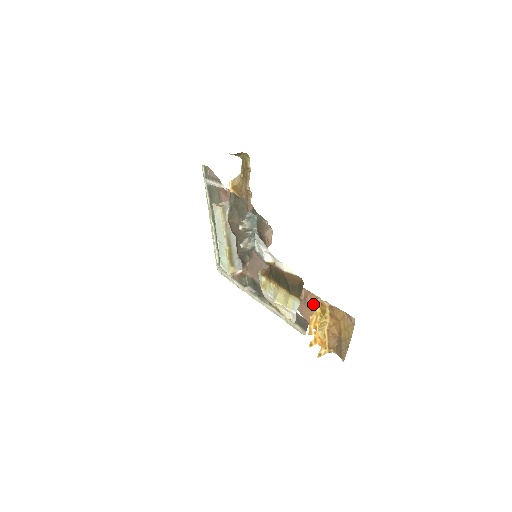
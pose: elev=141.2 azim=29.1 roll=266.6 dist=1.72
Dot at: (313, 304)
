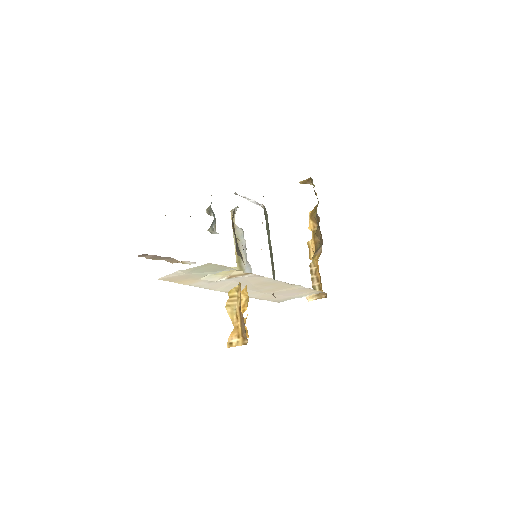
Dot at: occluded
